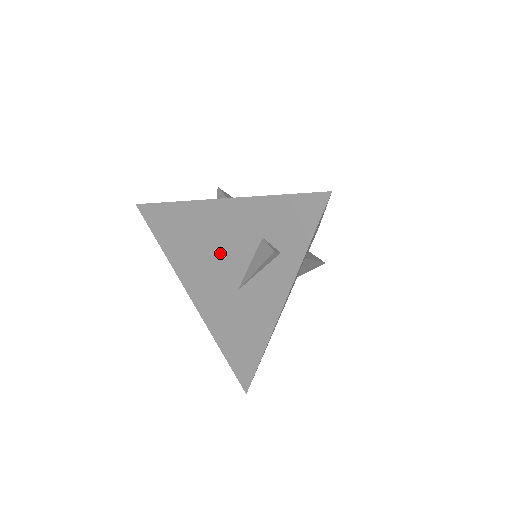
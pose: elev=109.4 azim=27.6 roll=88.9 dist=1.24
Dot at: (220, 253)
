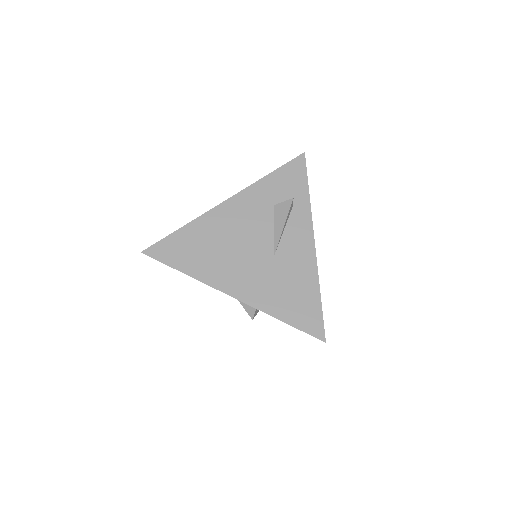
Dot at: (245, 238)
